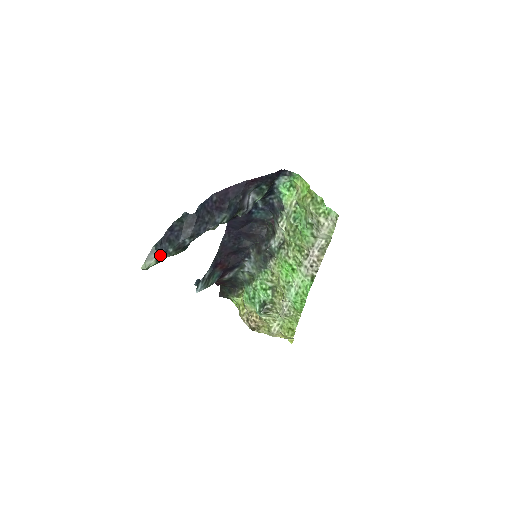
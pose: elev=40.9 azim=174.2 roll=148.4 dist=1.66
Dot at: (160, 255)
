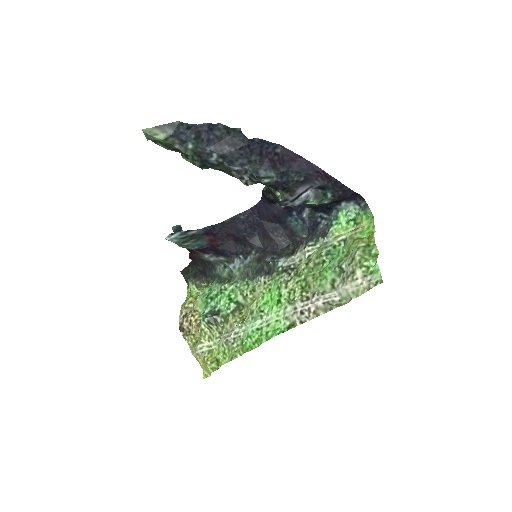
Dot at: (175, 138)
